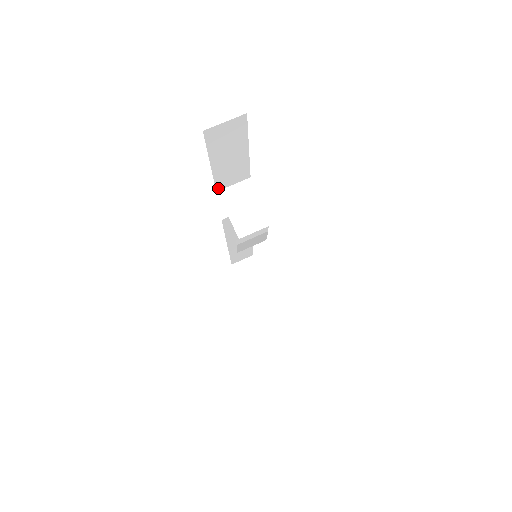
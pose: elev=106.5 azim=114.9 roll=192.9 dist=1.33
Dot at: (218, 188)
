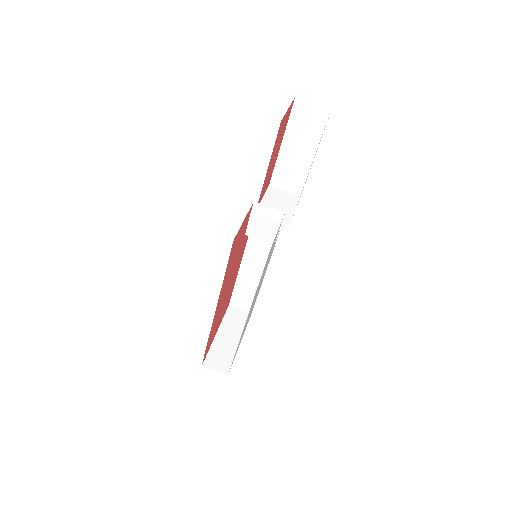
Dot at: (272, 182)
